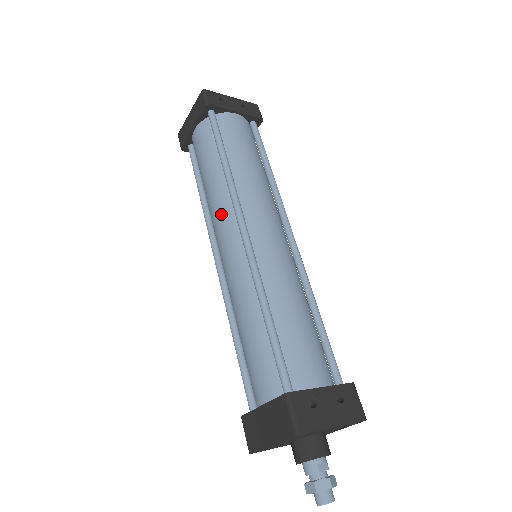
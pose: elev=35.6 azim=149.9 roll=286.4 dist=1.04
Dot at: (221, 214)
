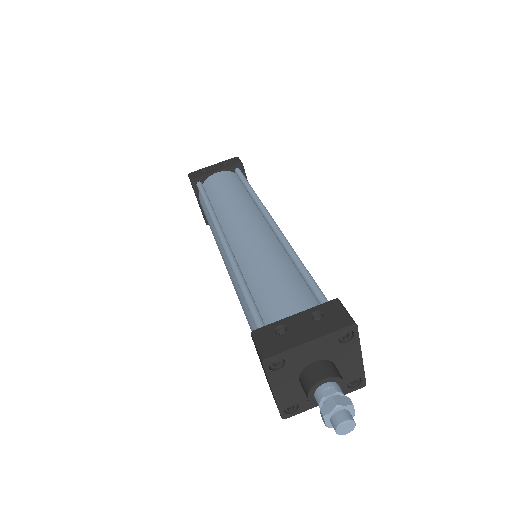
Dot at: (217, 242)
